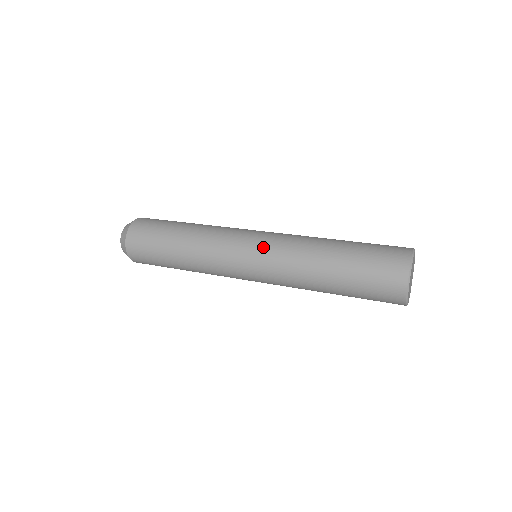
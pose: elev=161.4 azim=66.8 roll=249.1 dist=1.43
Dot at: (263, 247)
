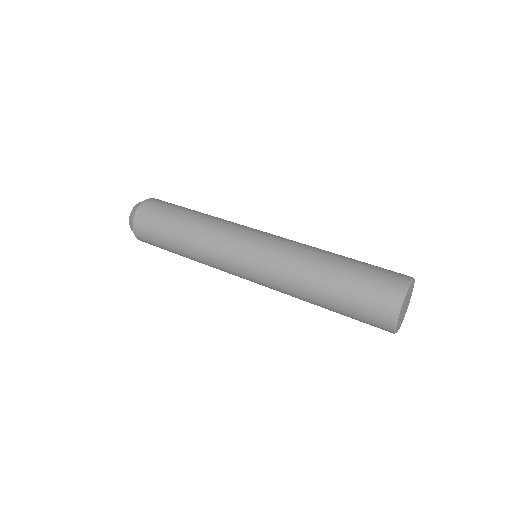
Dot at: (257, 280)
